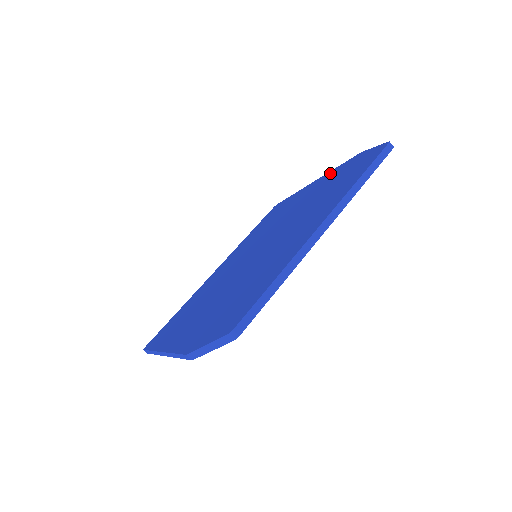
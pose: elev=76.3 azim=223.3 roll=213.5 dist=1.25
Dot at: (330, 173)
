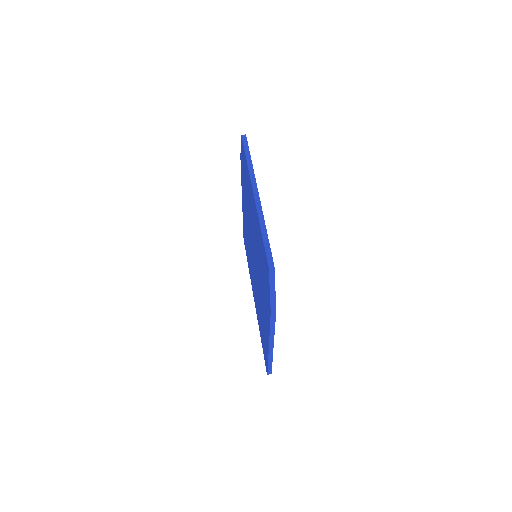
Dot at: occluded
